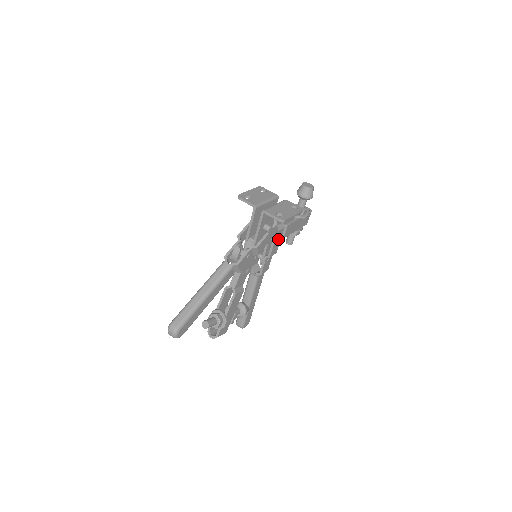
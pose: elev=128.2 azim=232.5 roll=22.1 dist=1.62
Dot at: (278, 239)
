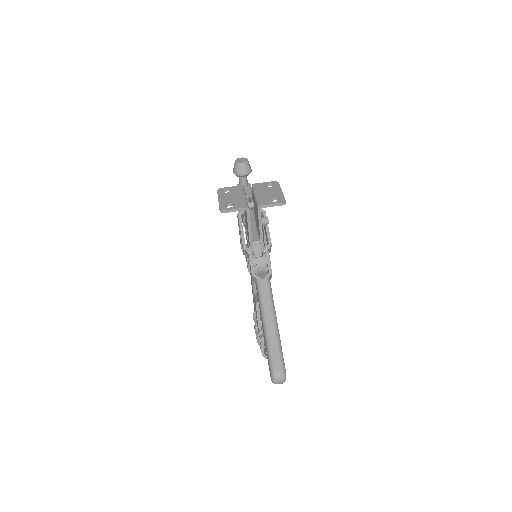
Dot at: occluded
